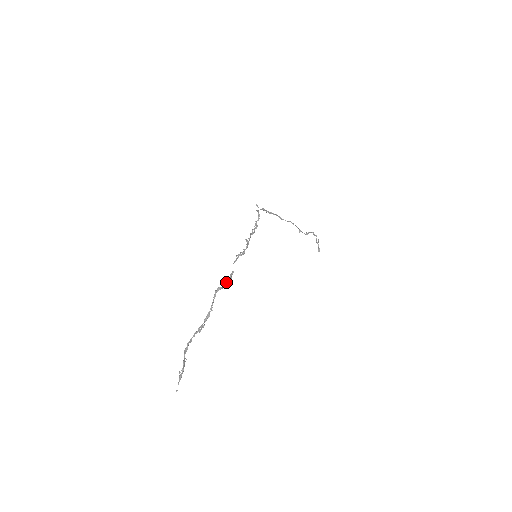
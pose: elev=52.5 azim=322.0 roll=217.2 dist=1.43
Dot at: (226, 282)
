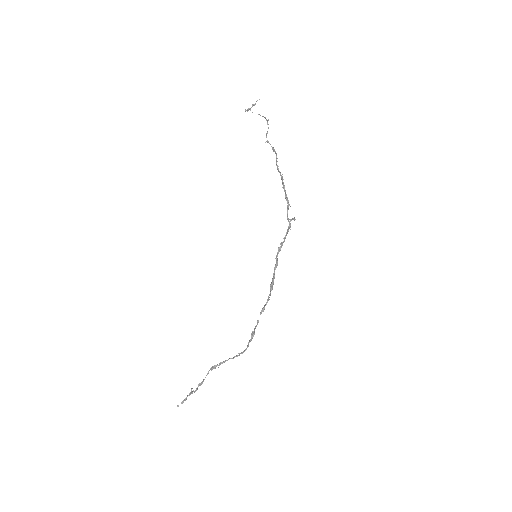
Dot at: occluded
